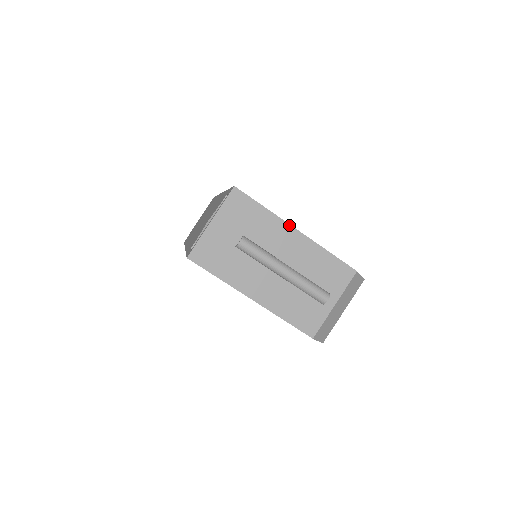
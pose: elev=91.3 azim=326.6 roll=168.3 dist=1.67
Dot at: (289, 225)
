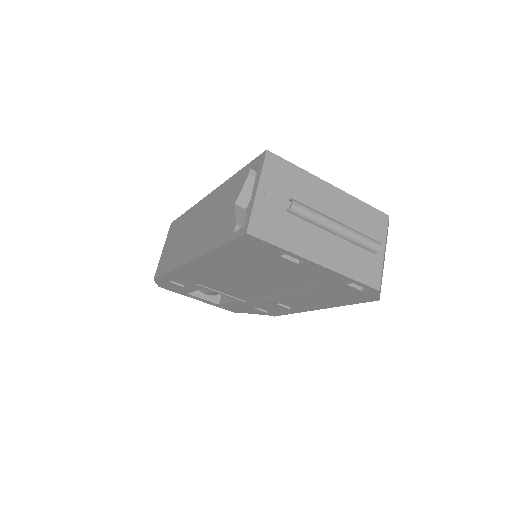
Dot at: (324, 181)
